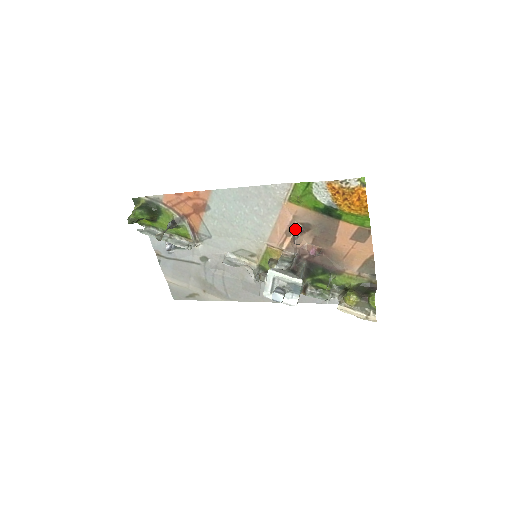
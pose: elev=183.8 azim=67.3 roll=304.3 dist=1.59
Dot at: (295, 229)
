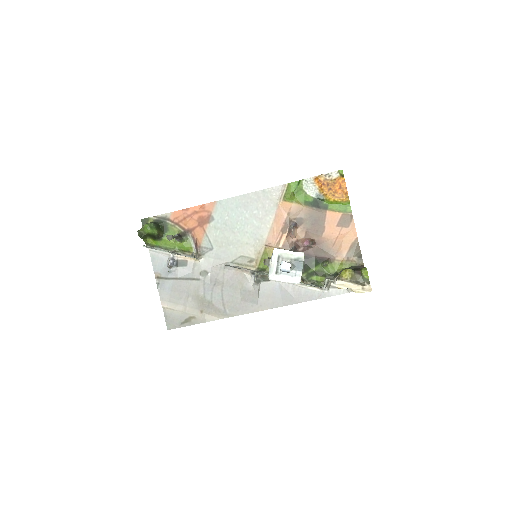
Dot at: (290, 224)
